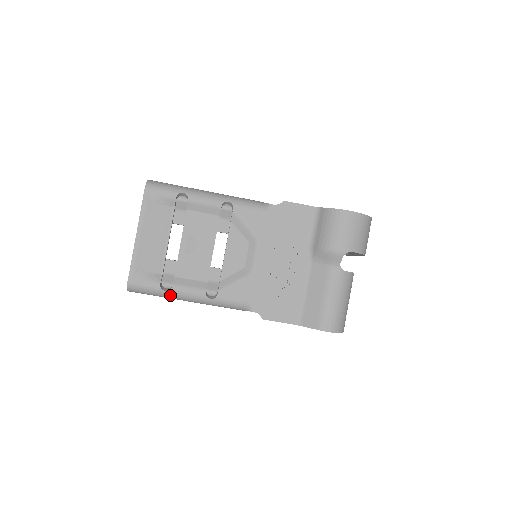
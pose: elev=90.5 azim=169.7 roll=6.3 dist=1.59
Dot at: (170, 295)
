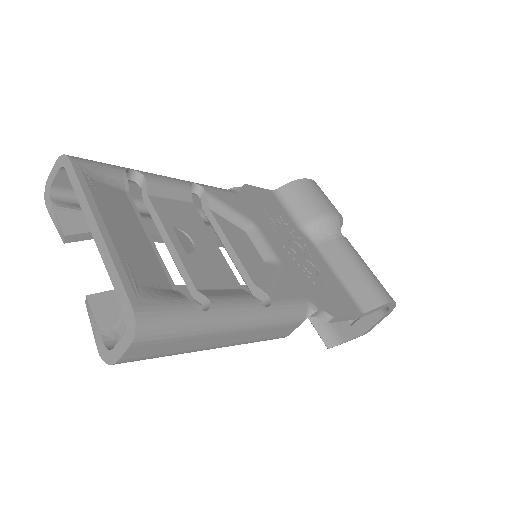
Dot at: (213, 319)
